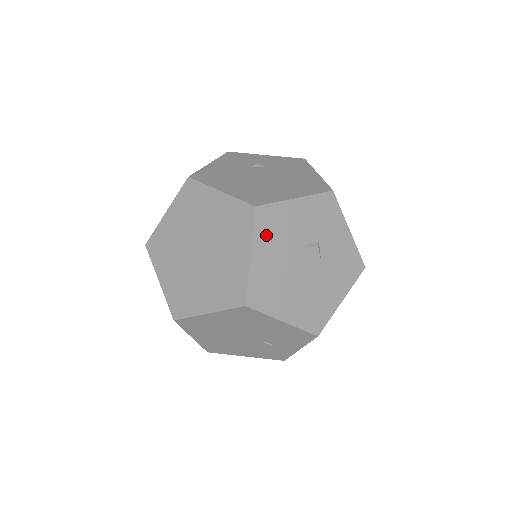
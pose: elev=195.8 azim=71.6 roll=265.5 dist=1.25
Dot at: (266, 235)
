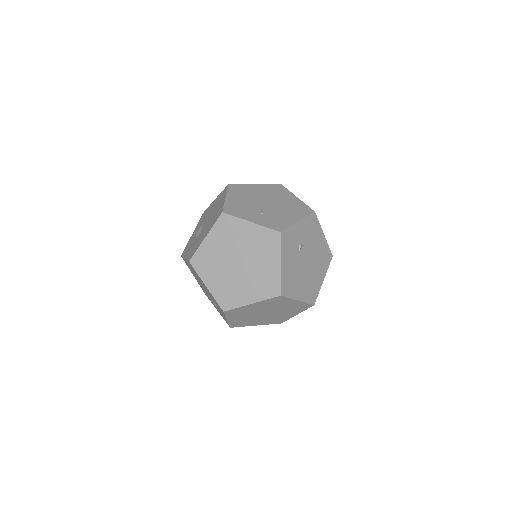
Dot at: occluded
